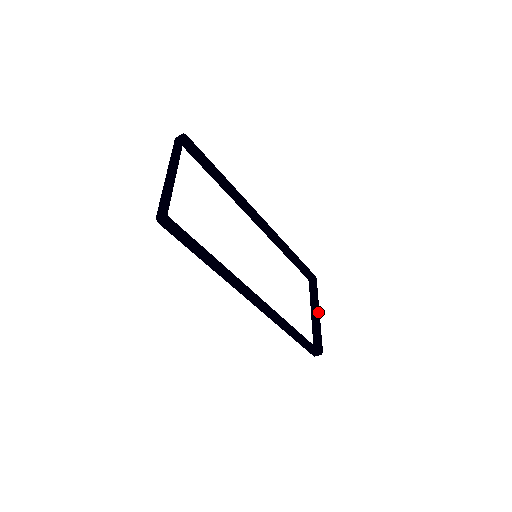
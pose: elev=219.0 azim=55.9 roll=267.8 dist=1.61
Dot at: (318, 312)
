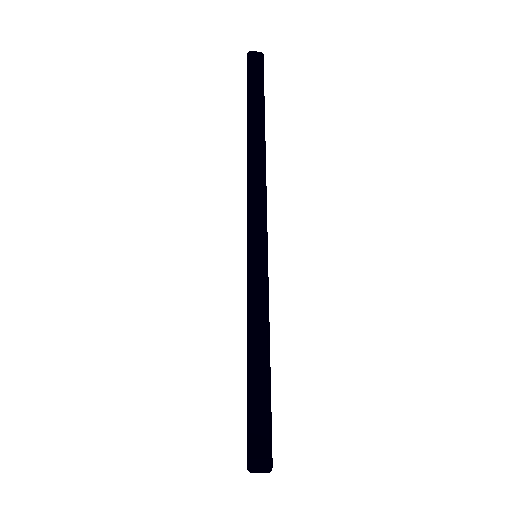
Dot at: occluded
